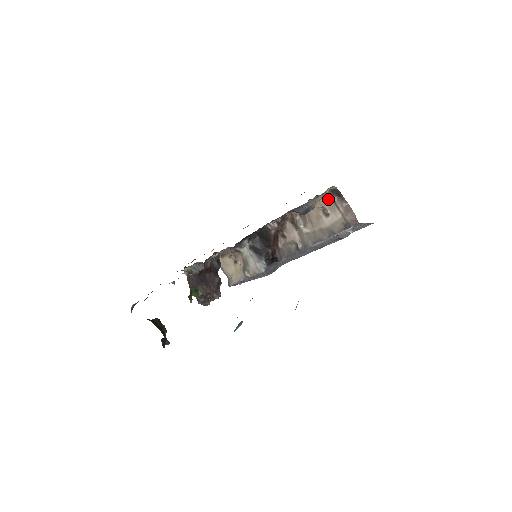
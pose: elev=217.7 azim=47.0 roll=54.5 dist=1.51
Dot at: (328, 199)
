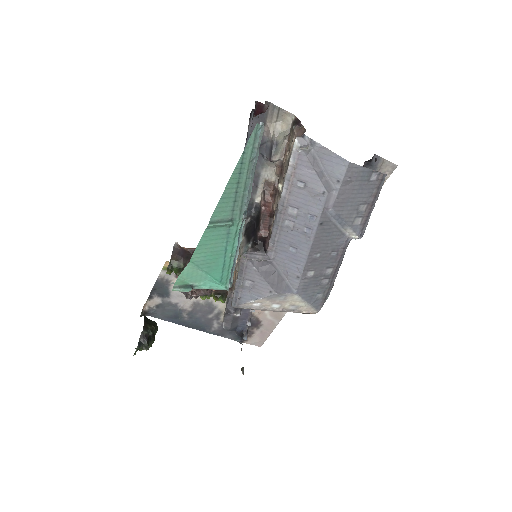
Dot at: (291, 134)
